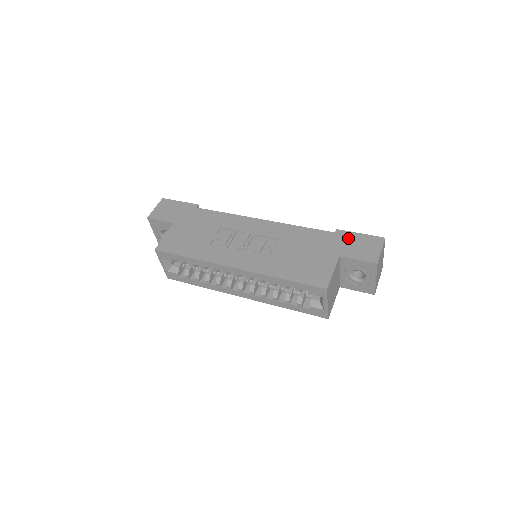
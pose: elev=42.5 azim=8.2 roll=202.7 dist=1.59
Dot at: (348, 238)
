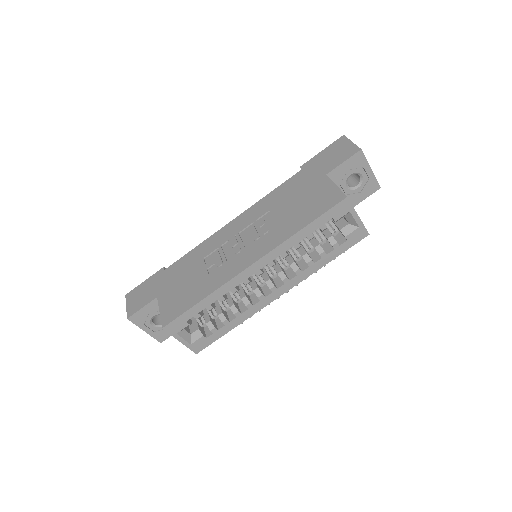
Dot at: (316, 161)
